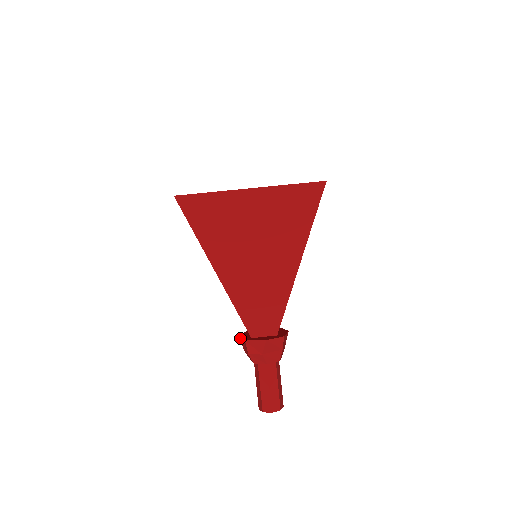
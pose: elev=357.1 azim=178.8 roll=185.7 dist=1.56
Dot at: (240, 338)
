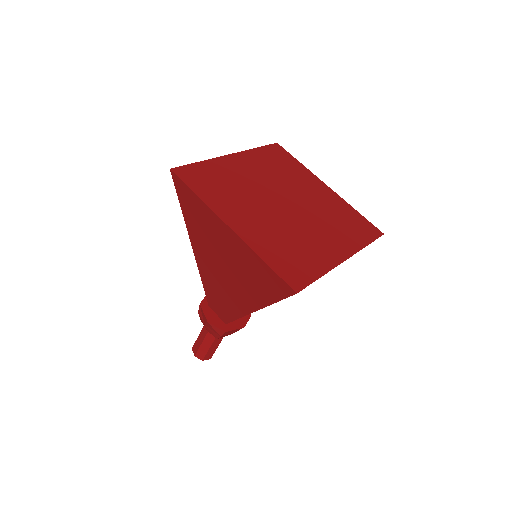
Dot at: occluded
